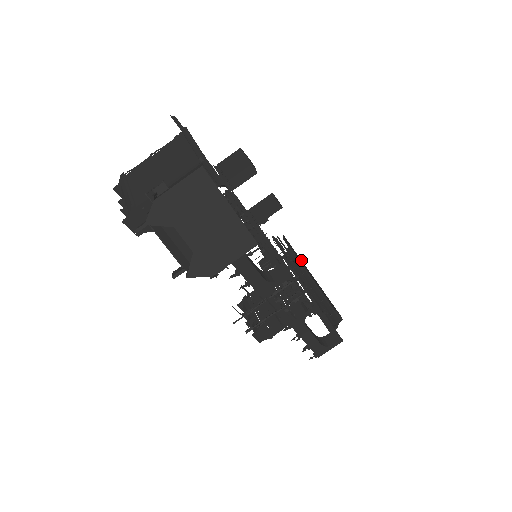
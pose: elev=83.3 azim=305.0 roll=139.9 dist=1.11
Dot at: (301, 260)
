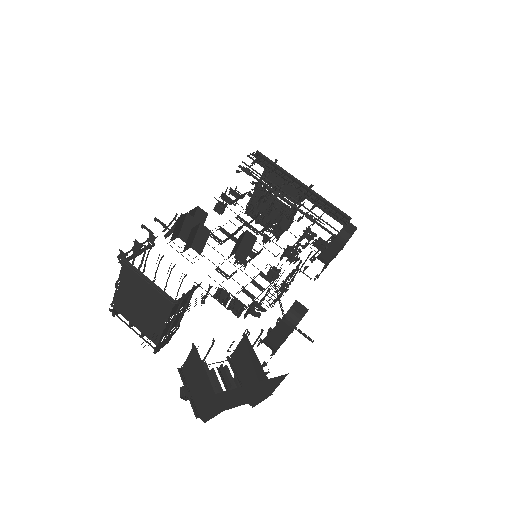
Dot at: occluded
